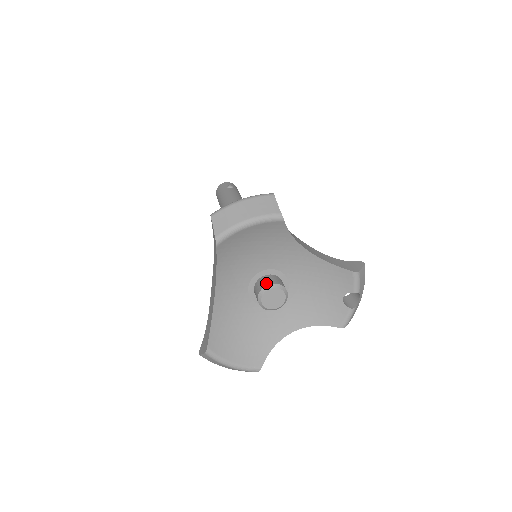
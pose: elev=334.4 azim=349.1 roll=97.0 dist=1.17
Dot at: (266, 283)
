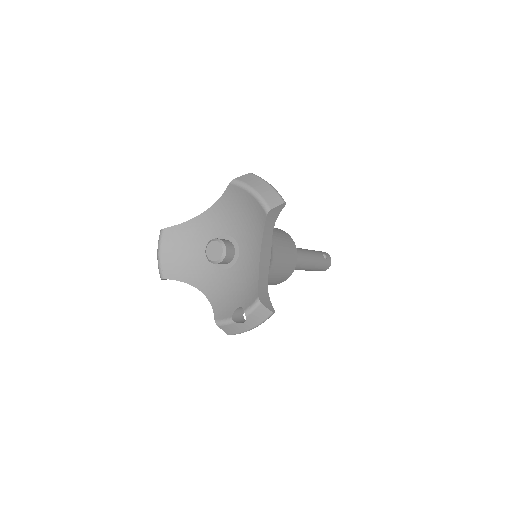
Dot at: (224, 240)
